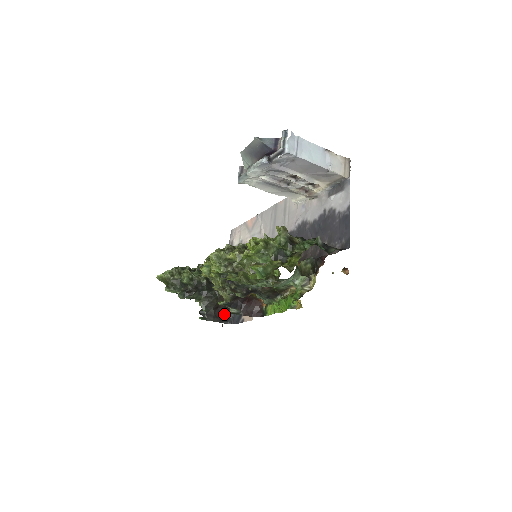
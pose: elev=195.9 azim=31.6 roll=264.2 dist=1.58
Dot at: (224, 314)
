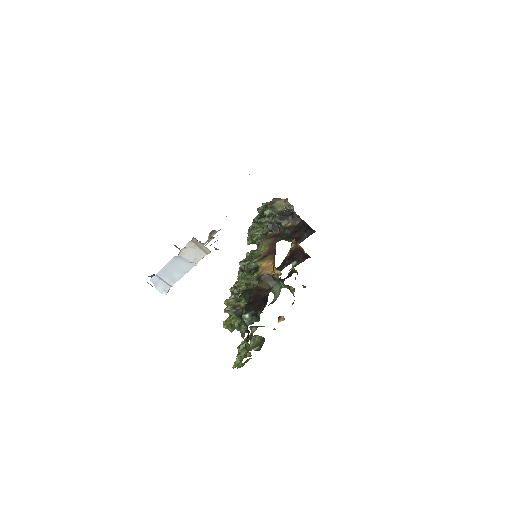
Dot at: (304, 230)
